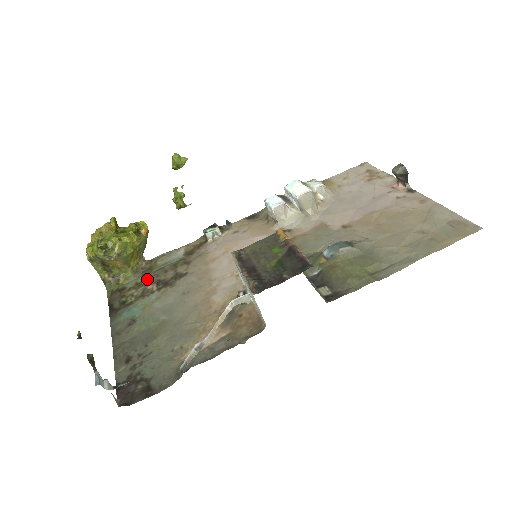
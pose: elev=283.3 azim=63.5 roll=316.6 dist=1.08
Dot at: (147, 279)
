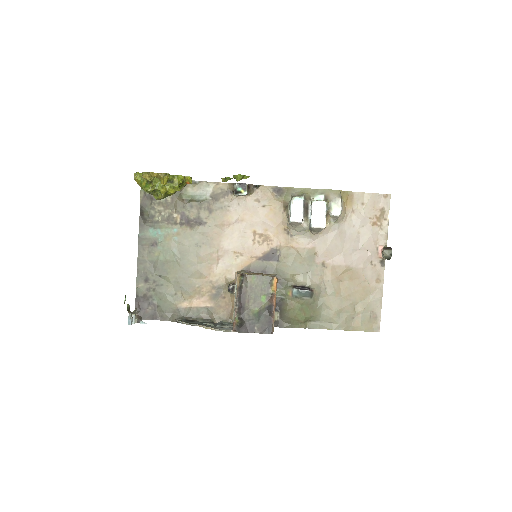
Dot at: (175, 204)
